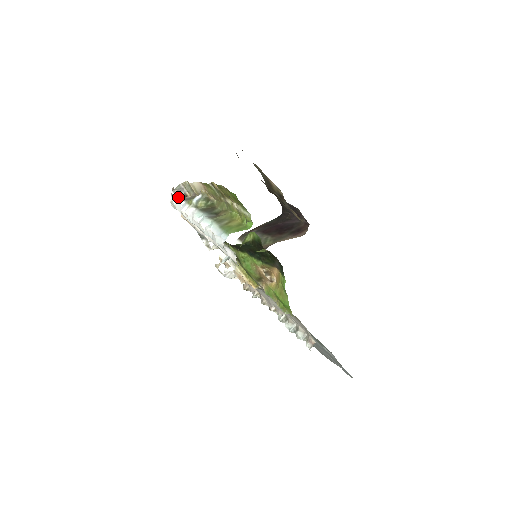
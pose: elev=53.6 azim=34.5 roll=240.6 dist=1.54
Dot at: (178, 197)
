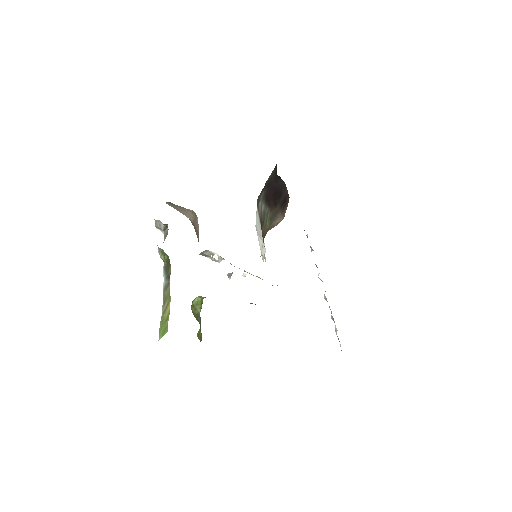
Dot at: (162, 231)
